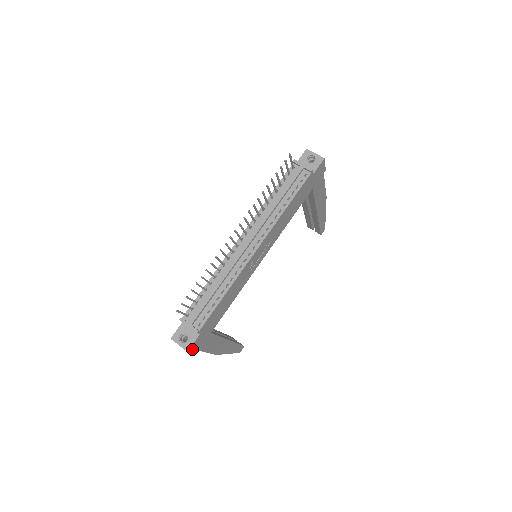
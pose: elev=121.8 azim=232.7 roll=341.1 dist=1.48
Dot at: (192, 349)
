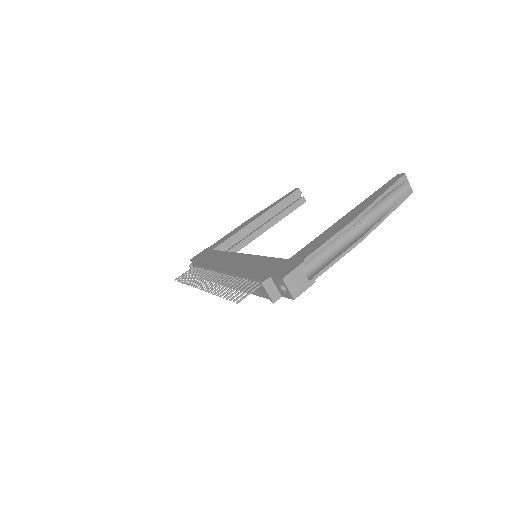
Dot at: occluded
